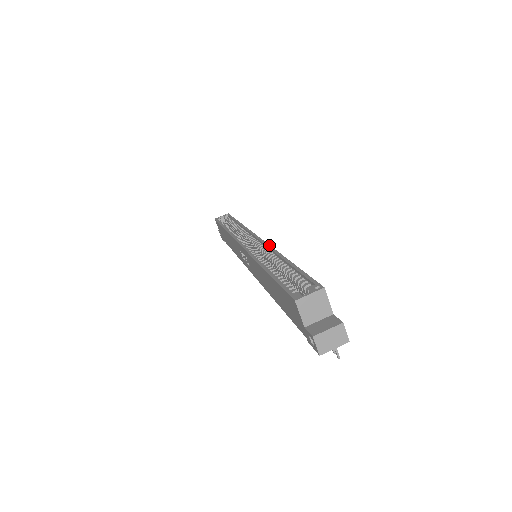
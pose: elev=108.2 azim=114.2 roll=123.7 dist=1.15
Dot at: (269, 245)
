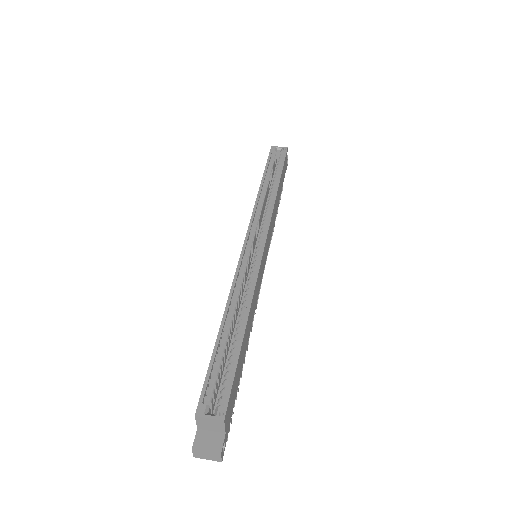
Dot at: (257, 278)
